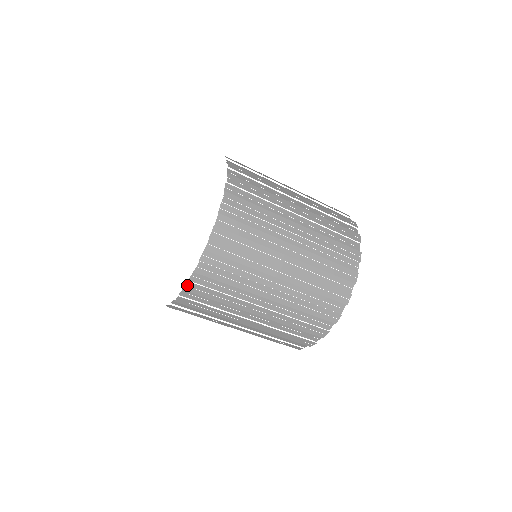
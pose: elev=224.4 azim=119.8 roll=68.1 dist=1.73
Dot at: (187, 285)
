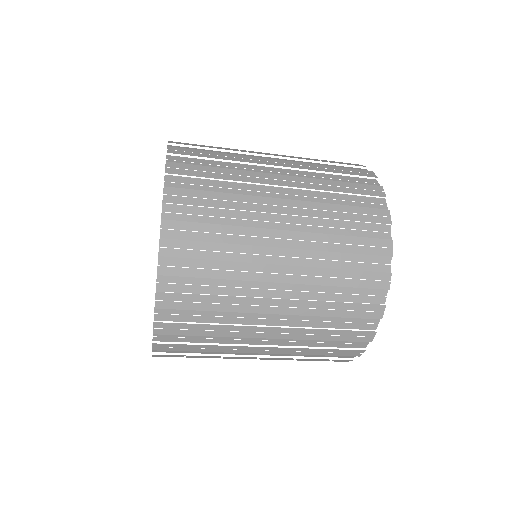
Dot at: occluded
